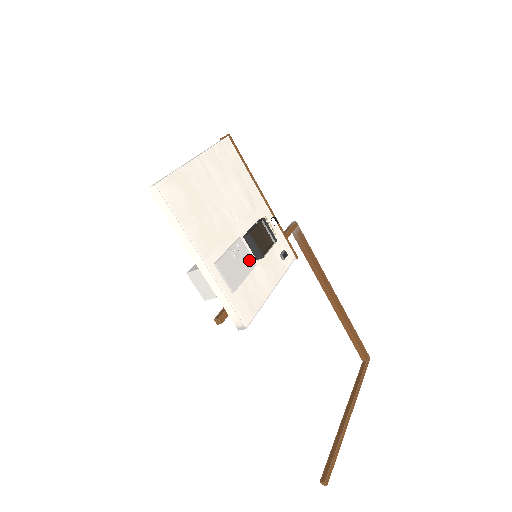
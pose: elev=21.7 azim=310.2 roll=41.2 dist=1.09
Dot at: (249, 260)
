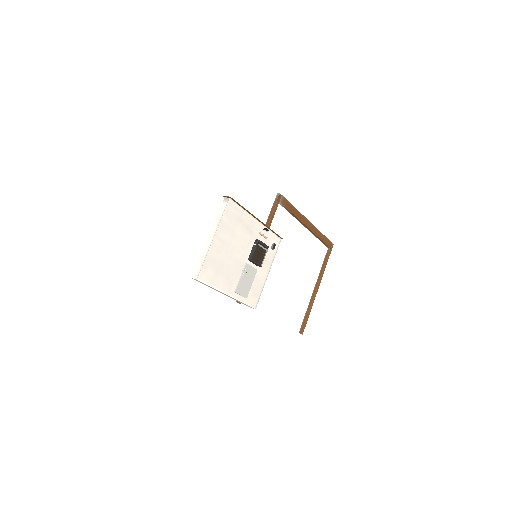
Dot at: (253, 271)
